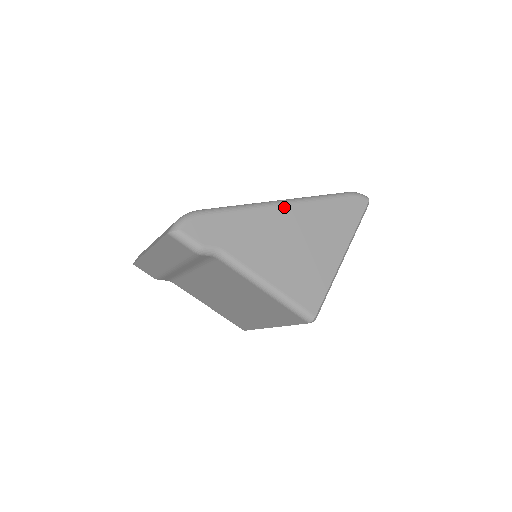
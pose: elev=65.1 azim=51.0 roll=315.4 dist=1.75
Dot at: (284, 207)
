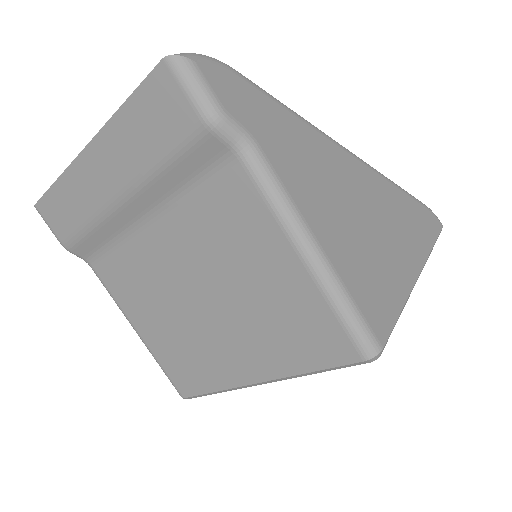
Dot at: (351, 156)
